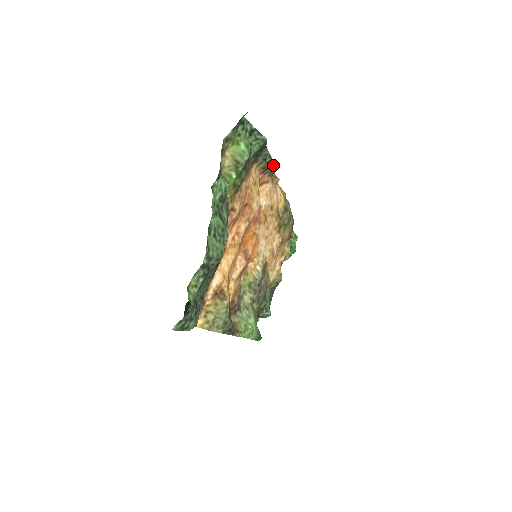
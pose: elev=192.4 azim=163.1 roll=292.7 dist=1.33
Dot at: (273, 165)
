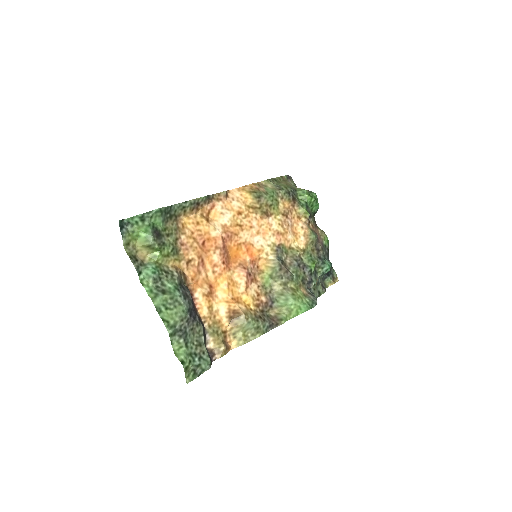
Dot at: (199, 199)
